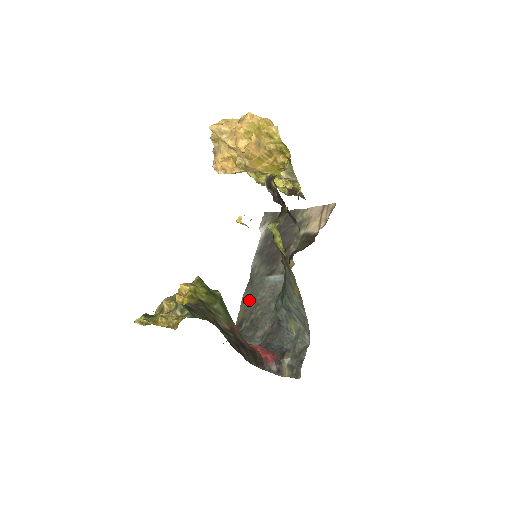
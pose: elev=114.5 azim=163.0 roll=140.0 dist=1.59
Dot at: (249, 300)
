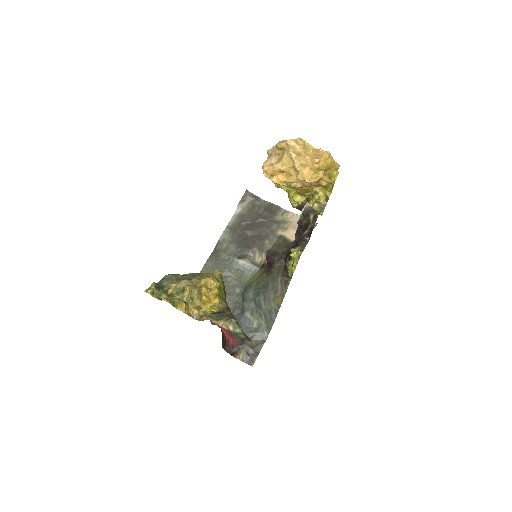
Dot at: (212, 271)
